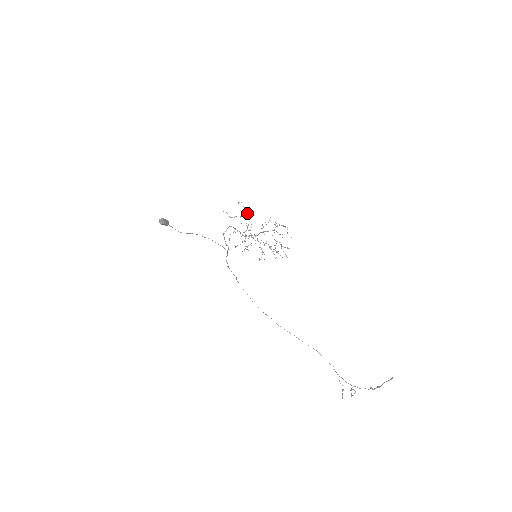
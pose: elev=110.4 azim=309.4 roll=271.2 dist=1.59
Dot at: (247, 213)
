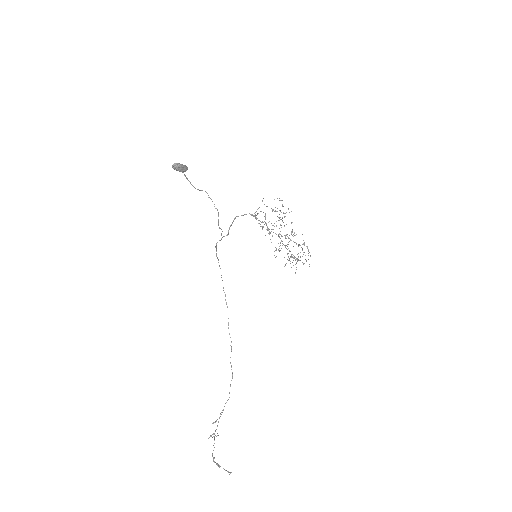
Dot at: (283, 212)
